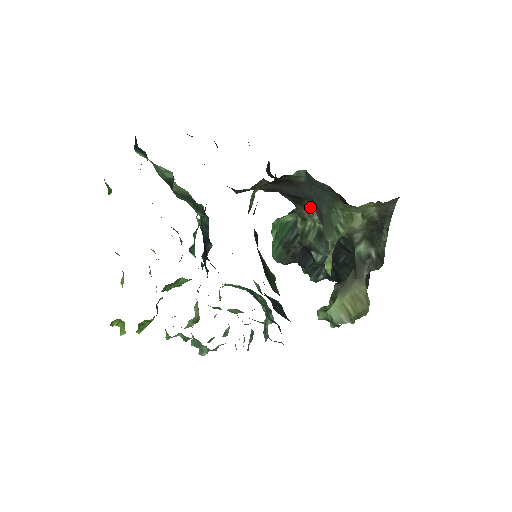
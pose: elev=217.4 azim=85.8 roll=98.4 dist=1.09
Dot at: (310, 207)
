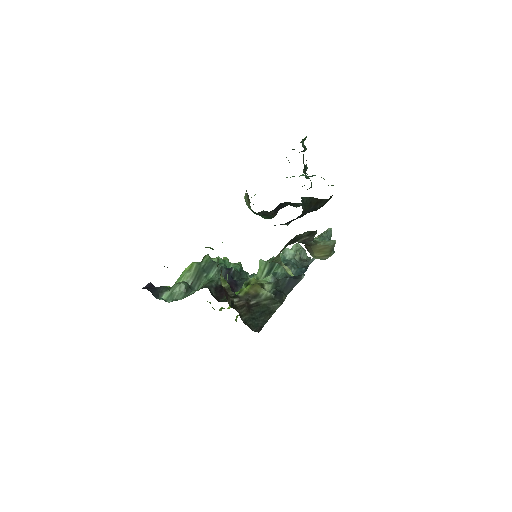
Dot at: occluded
